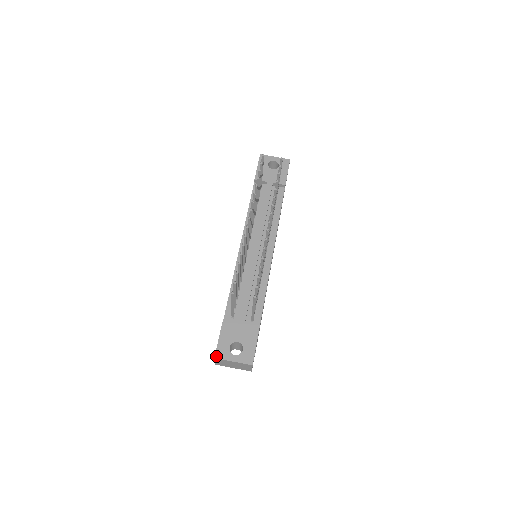
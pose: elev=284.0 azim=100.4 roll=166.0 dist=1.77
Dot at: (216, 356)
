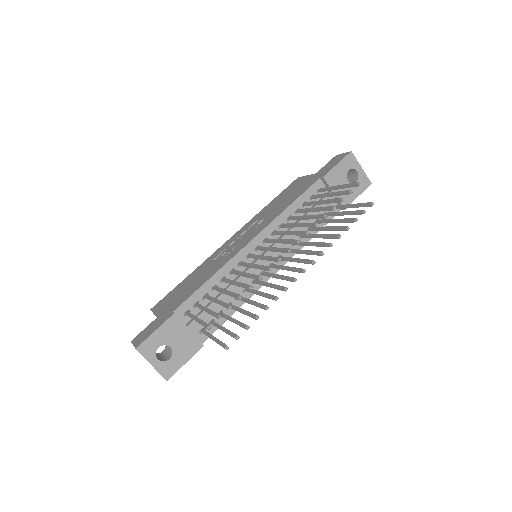
Dot at: (139, 348)
